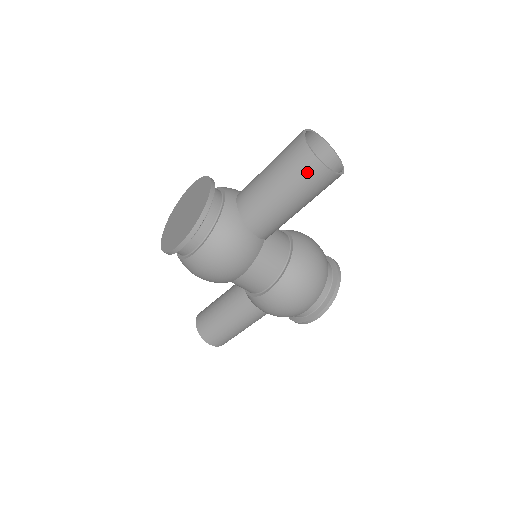
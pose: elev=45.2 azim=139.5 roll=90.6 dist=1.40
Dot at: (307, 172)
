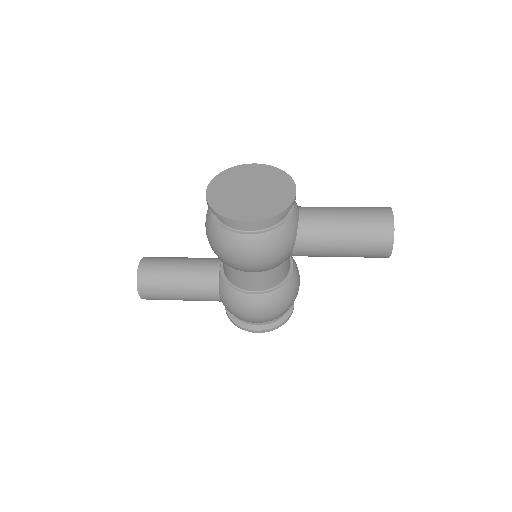
Dot at: (378, 243)
